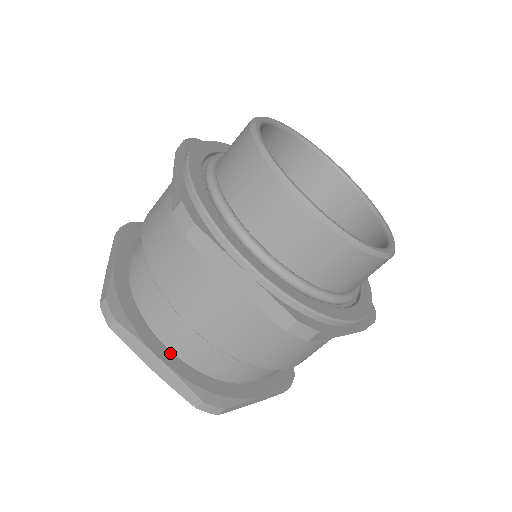
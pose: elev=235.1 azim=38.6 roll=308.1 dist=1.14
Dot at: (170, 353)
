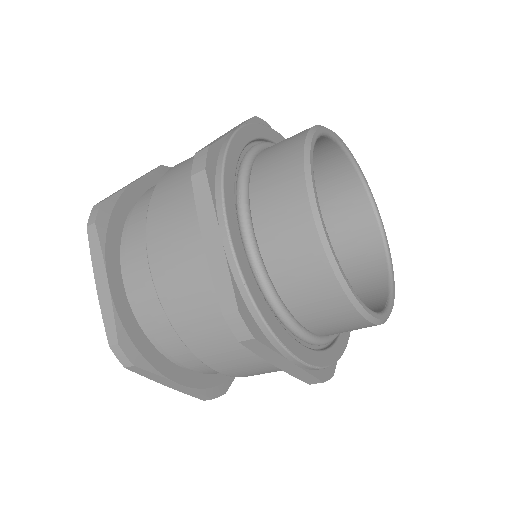
Dot at: (182, 370)
